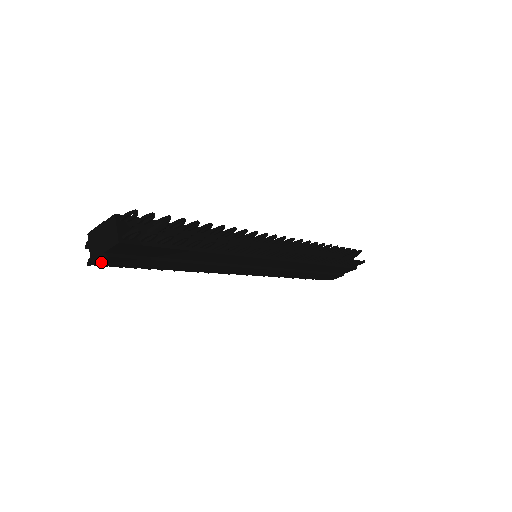
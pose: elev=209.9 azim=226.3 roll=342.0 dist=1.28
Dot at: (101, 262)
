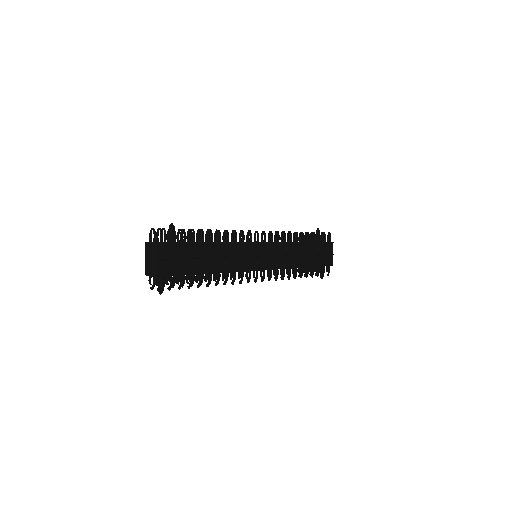
Dot at: (160, 271)
